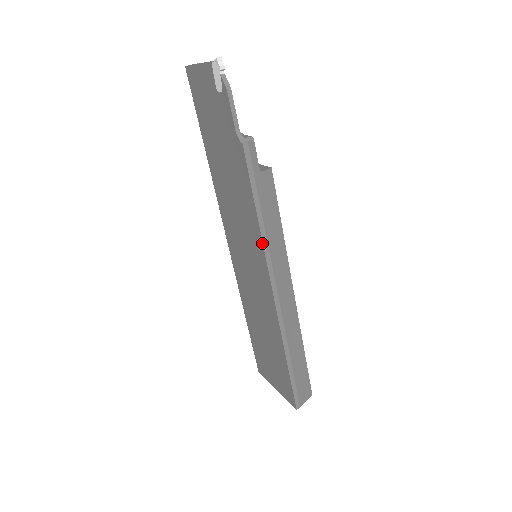
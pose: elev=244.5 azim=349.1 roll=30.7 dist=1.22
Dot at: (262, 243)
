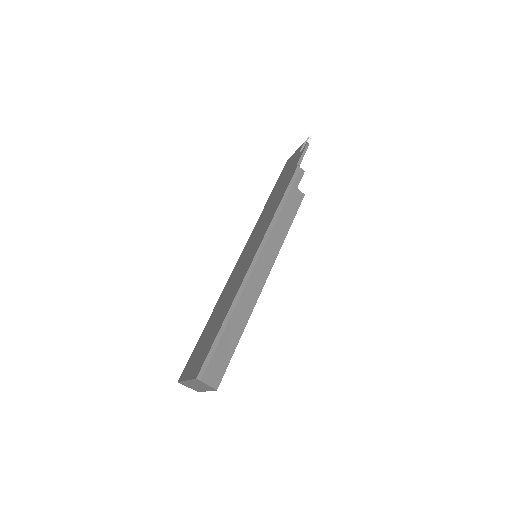
Dot at: (271, 220)
